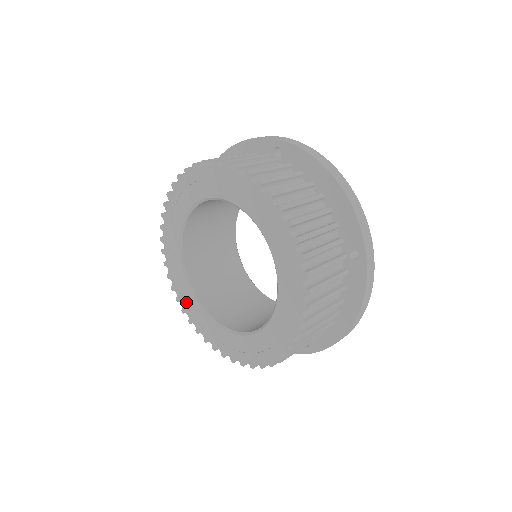
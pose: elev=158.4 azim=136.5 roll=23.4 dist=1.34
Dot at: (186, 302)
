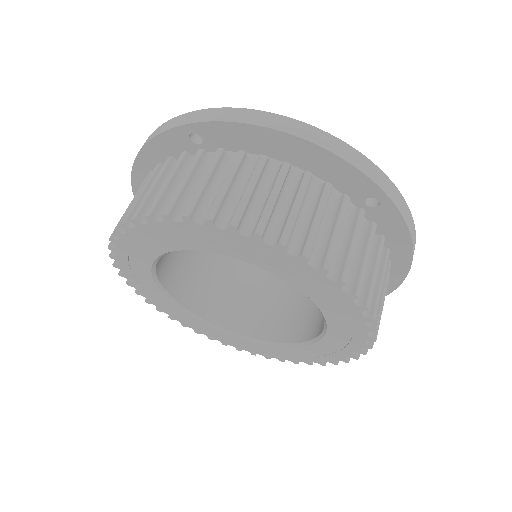
Dot at: (135, 277)
